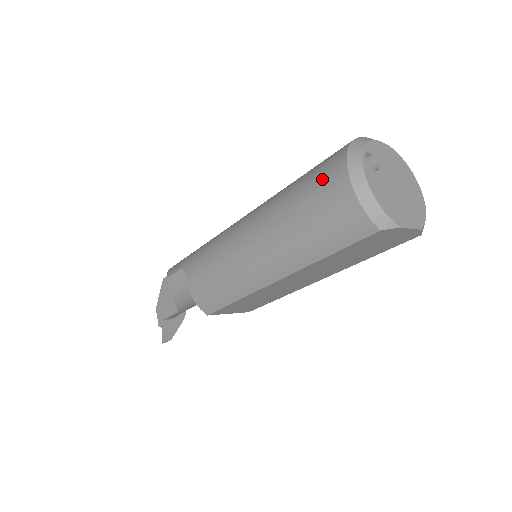
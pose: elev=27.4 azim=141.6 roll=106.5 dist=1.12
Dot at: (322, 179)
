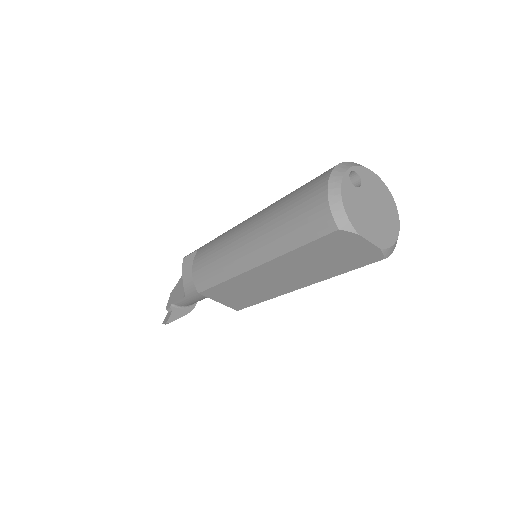
Dot at: (312, 182)
